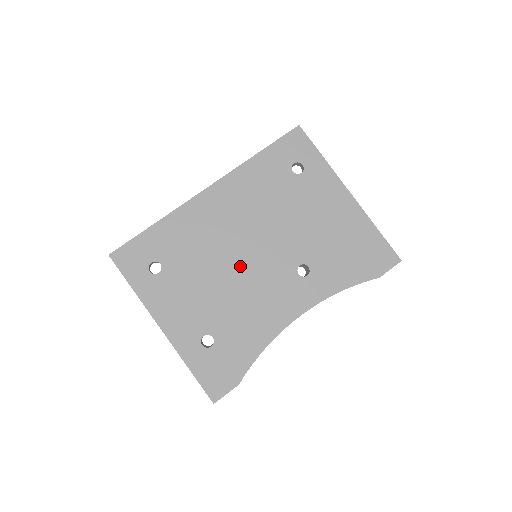
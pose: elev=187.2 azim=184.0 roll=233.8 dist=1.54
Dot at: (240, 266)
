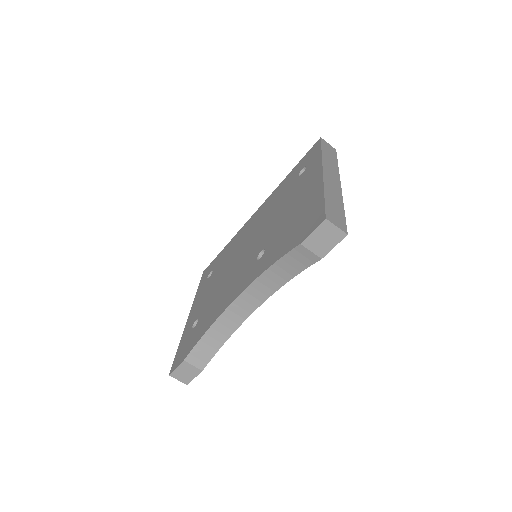
Dot at: (237, 262)
